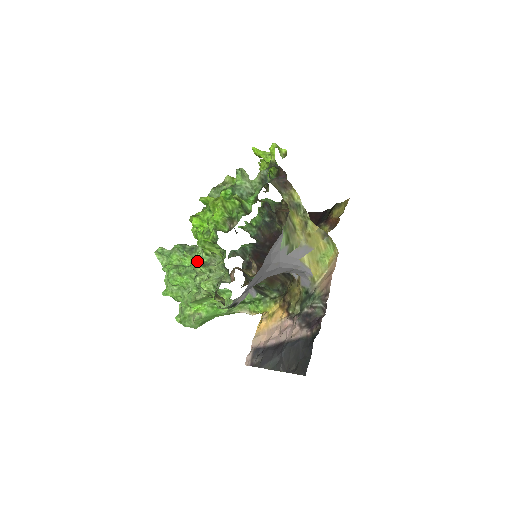
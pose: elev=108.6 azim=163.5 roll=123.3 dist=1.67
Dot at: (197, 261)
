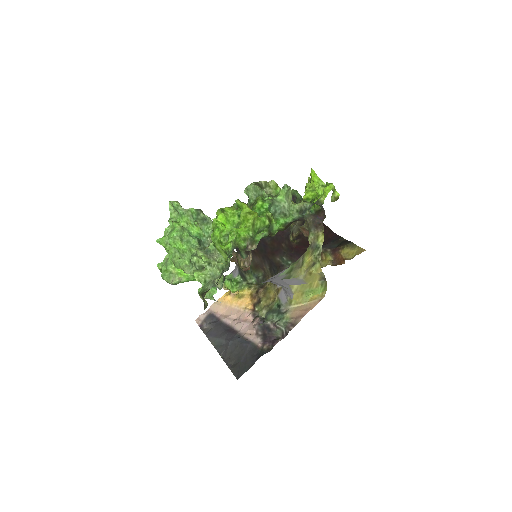
Dot at: (203, 234)
